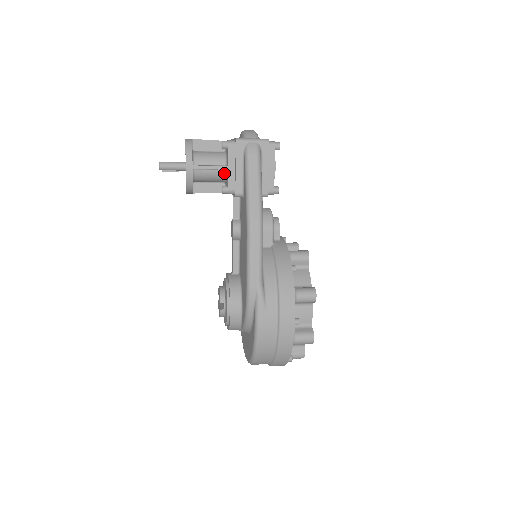
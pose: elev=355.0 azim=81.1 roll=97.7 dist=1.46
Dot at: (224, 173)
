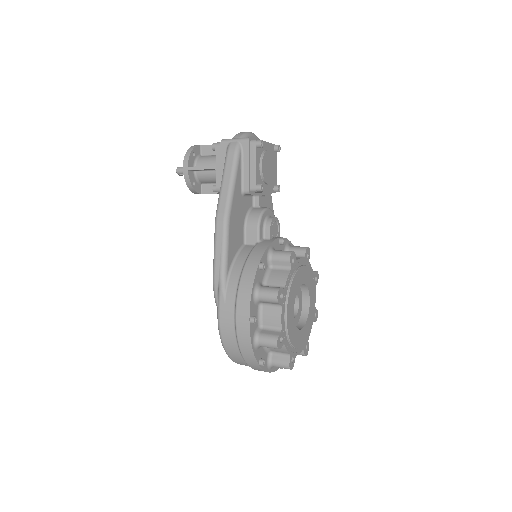
Dot at: occluded
